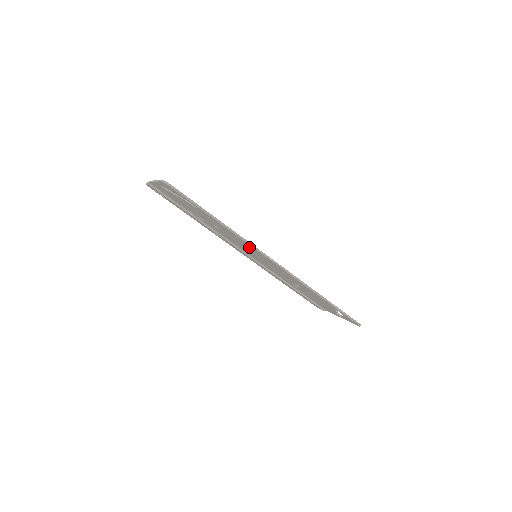
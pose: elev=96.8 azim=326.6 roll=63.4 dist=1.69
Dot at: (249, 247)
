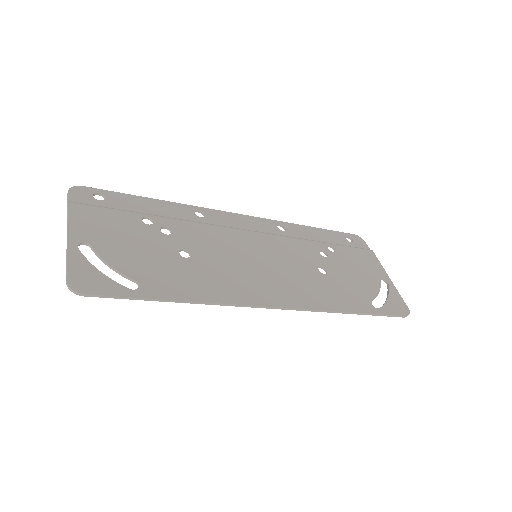
Dot at: (236, 287)
